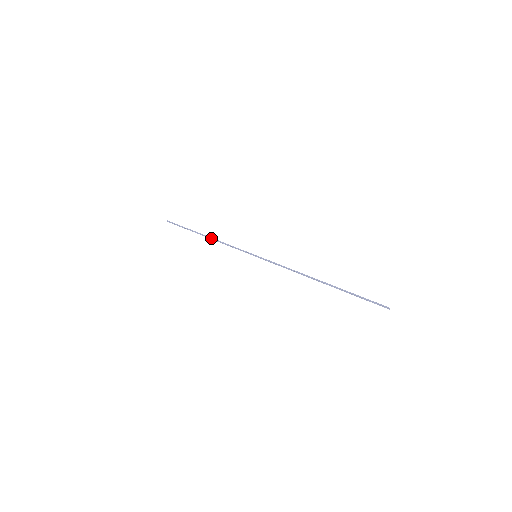
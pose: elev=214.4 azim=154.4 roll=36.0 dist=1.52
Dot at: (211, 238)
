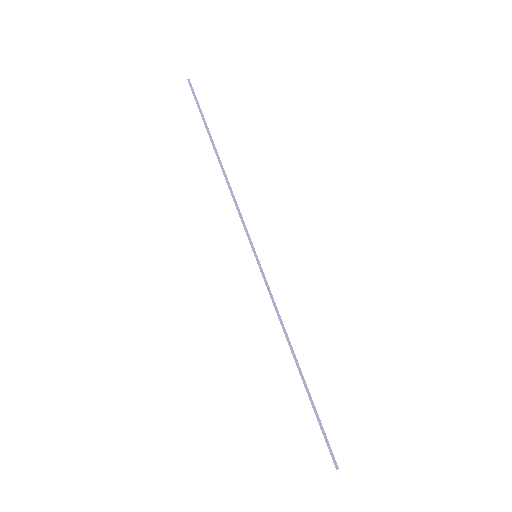
Dot at: occluded
